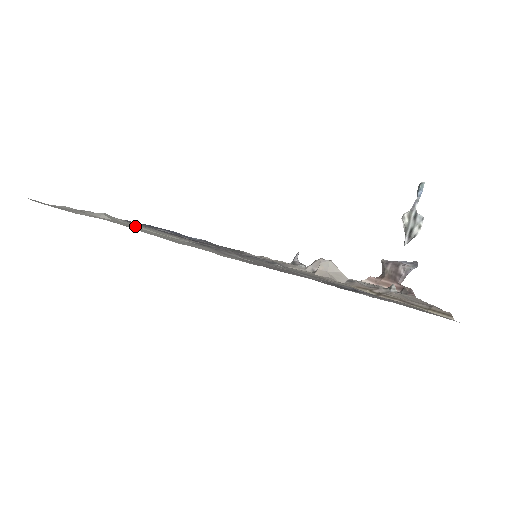
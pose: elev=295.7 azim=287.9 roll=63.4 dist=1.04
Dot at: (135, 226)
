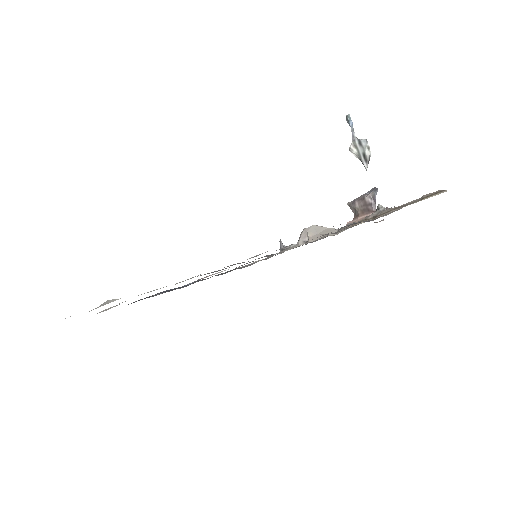
Dot at: occluded
